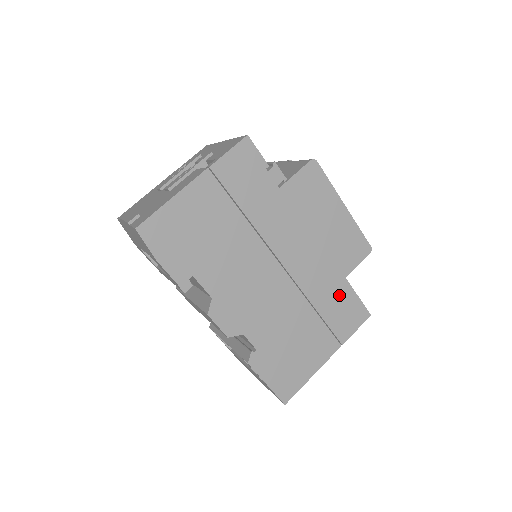
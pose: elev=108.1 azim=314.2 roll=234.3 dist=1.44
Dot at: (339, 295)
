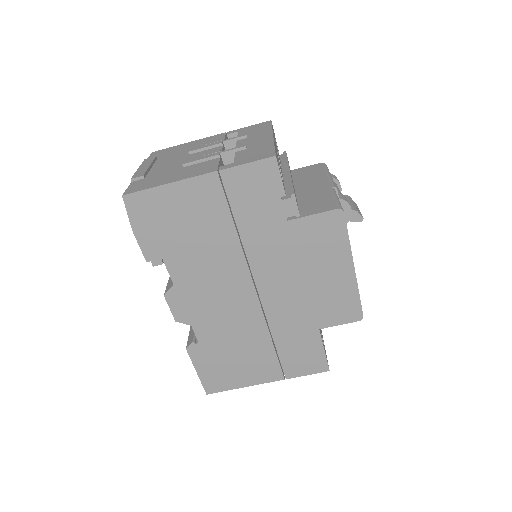
Dot at: (304, 340)
